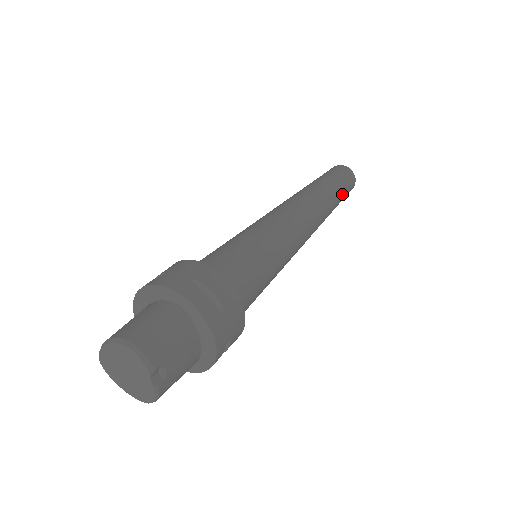
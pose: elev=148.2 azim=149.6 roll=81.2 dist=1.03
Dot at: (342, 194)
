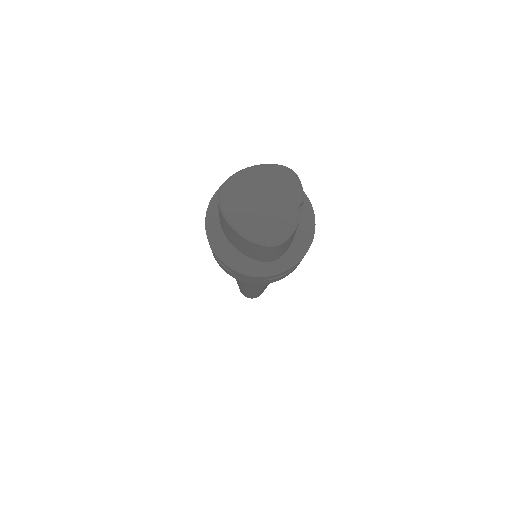
Dot at: occluded
